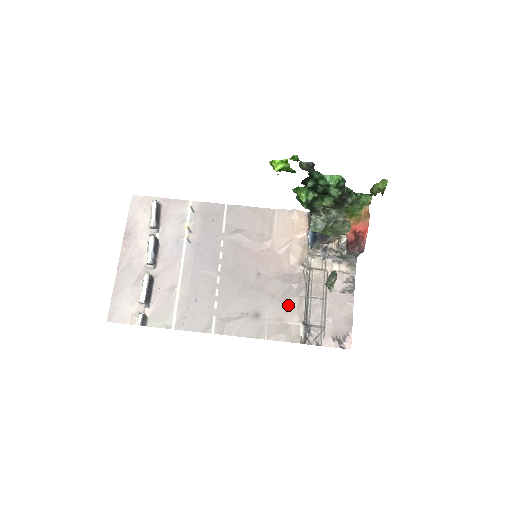
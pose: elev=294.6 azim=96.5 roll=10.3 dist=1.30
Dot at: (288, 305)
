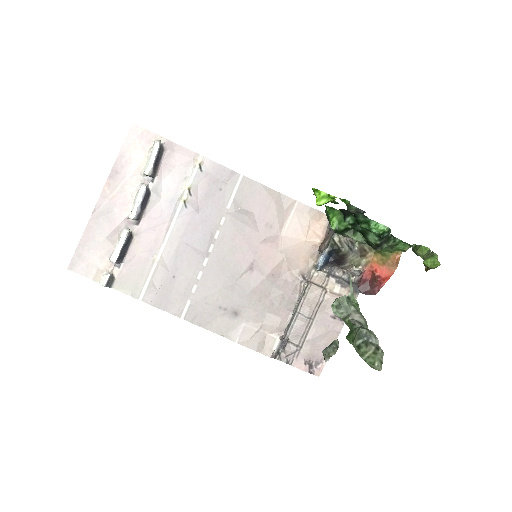
Dot at: (272, 314)
